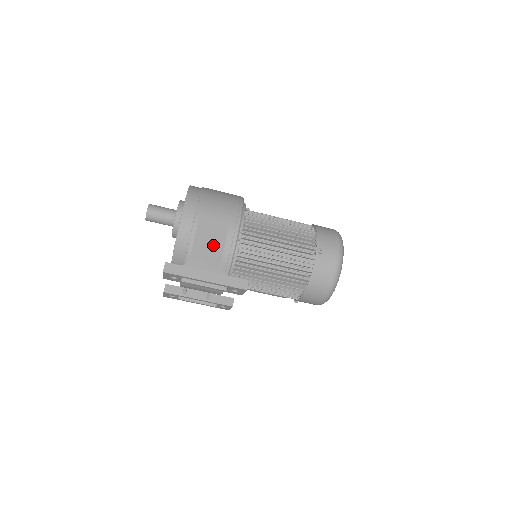
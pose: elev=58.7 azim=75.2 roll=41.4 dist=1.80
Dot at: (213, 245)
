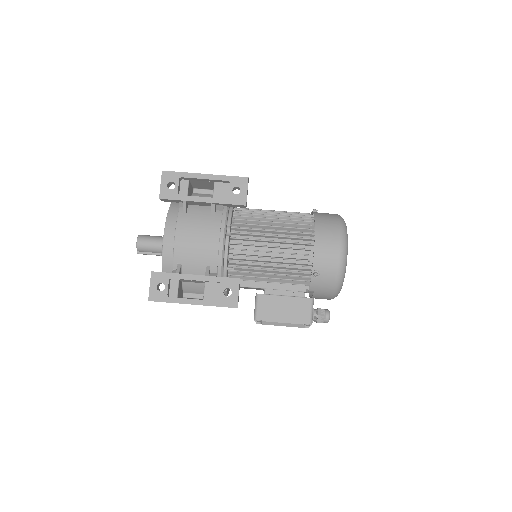
Dot at: occluded
